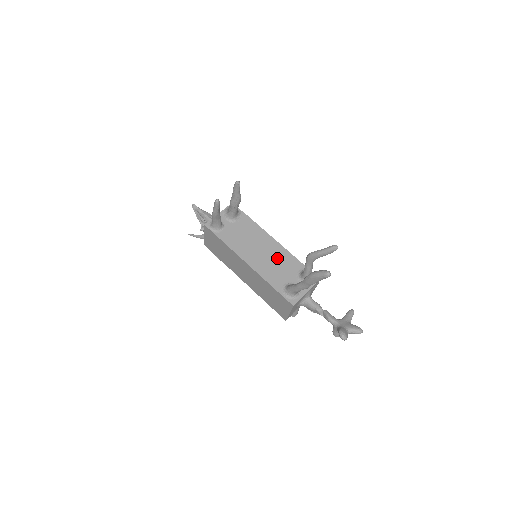
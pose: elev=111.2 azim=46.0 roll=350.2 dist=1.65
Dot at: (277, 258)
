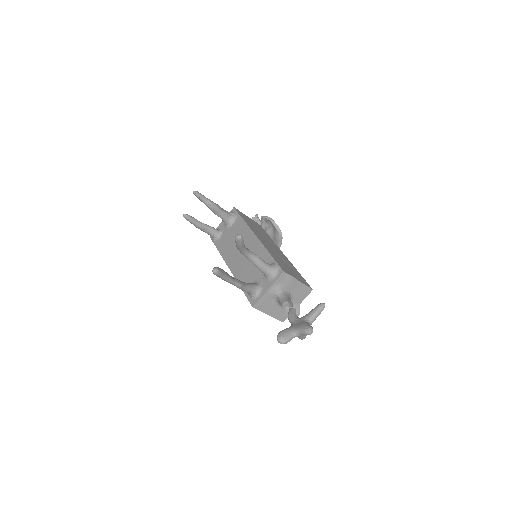
Dot at: occluded
